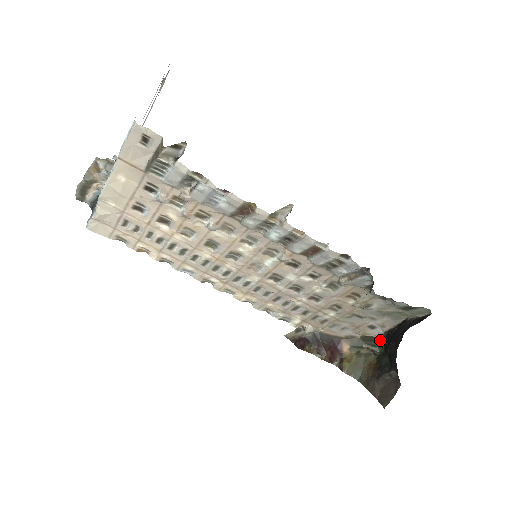
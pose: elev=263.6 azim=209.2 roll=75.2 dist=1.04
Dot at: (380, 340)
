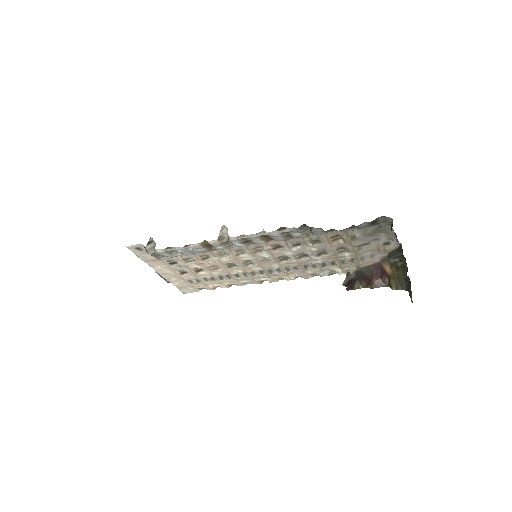
Dot at: (401, 249)
